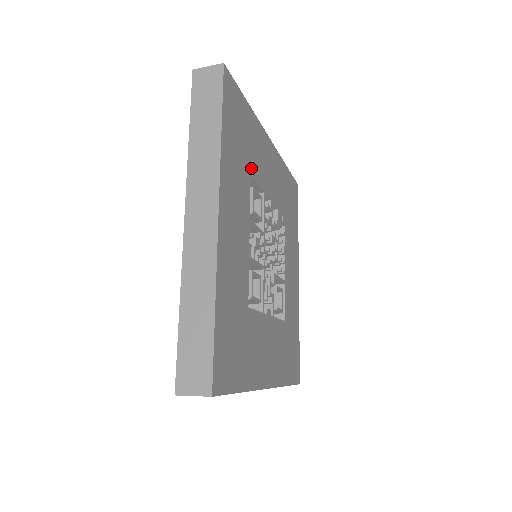
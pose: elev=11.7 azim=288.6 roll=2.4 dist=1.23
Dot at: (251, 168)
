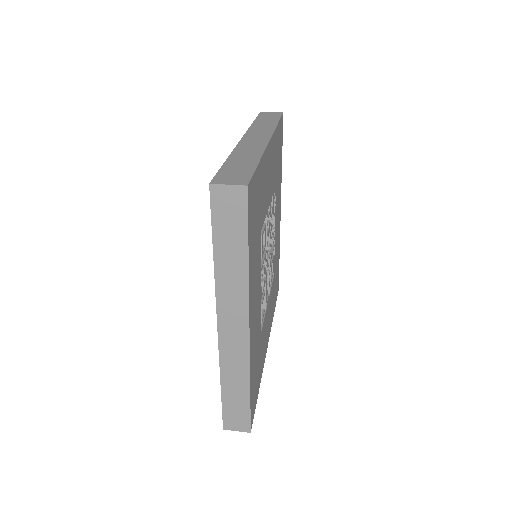
Dot at: (261, 222)
